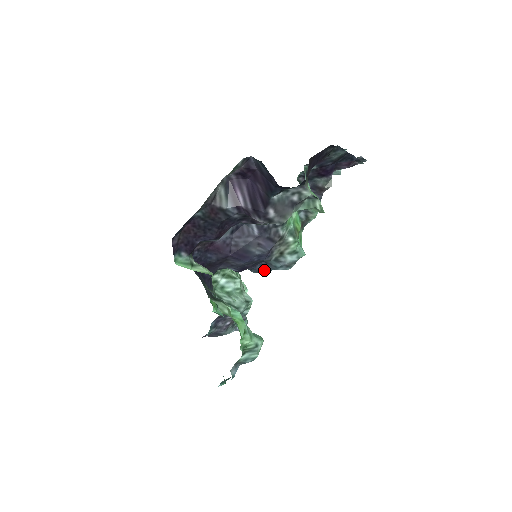
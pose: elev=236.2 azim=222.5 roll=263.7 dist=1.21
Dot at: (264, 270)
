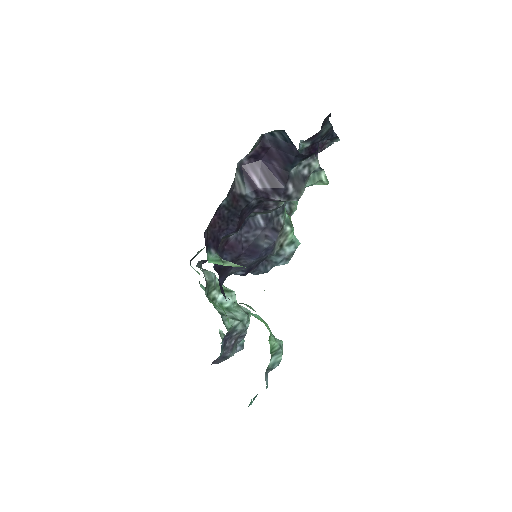
Dot at: (265, 269)
